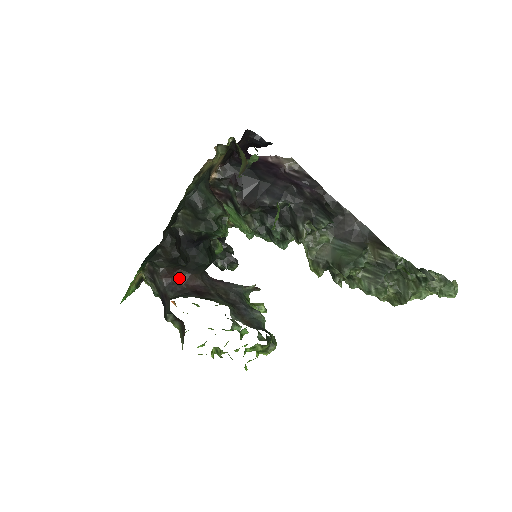
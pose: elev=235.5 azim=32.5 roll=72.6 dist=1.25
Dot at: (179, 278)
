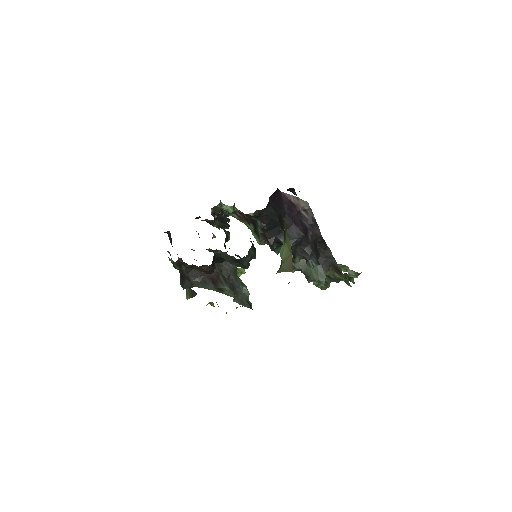
Dot at: occluded
